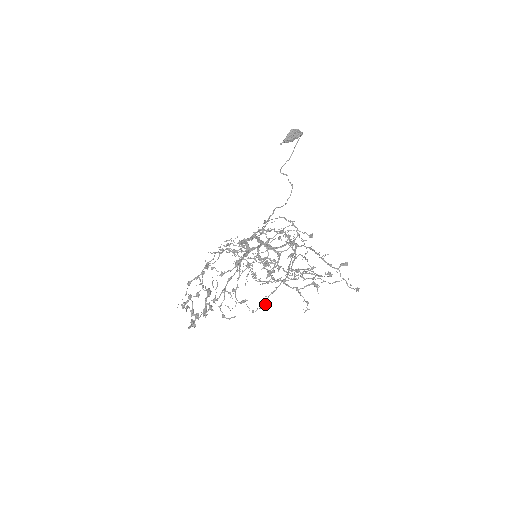
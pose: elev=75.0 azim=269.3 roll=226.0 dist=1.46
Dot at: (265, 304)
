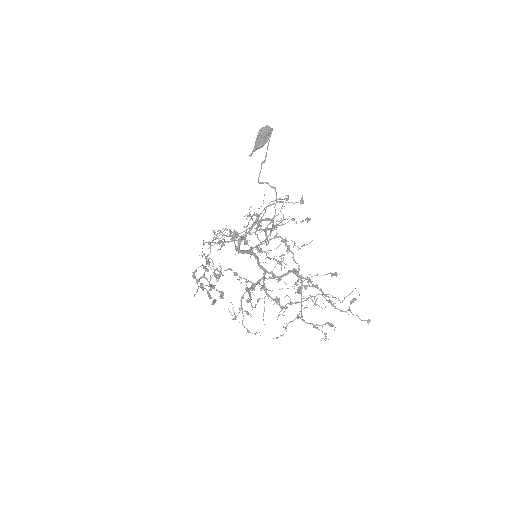
Dot at: (286, 331)
